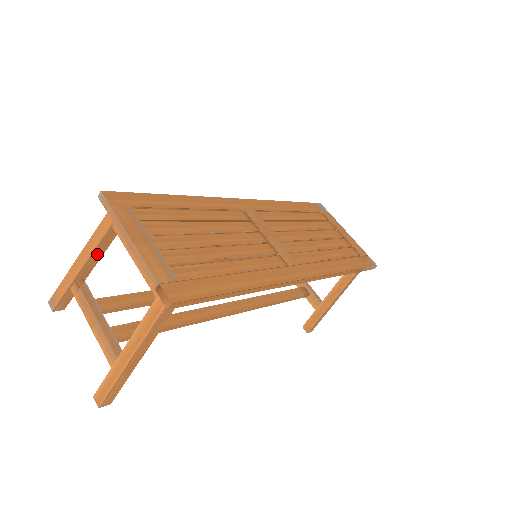
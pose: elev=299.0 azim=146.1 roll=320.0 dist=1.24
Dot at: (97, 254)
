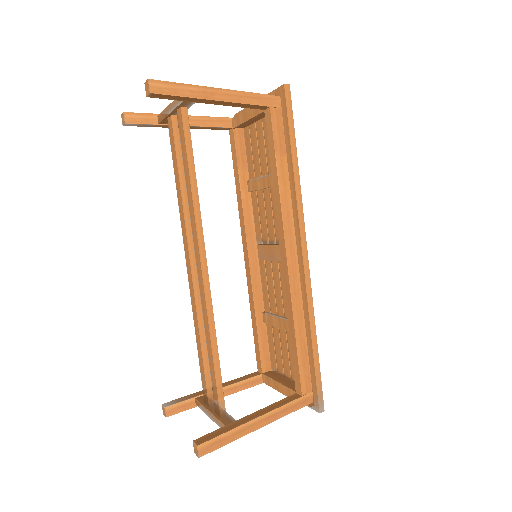
Dot at: (201, 121)
